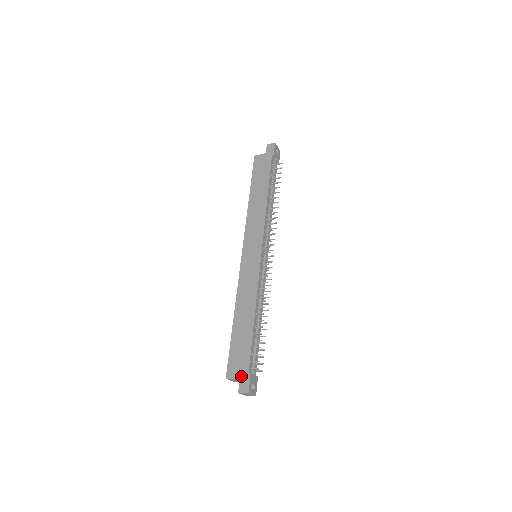
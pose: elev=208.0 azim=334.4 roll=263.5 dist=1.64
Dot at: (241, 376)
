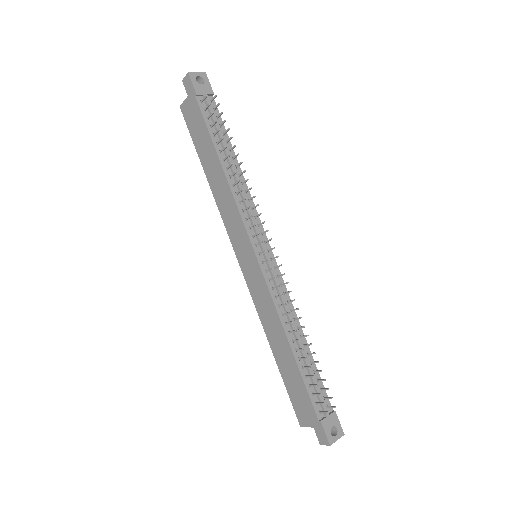
Dot at: (313, 425)
